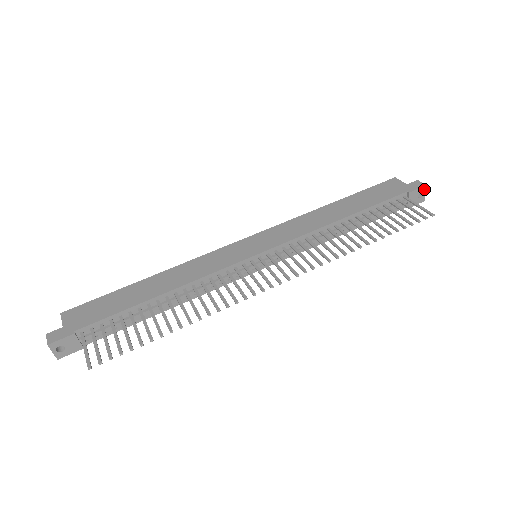
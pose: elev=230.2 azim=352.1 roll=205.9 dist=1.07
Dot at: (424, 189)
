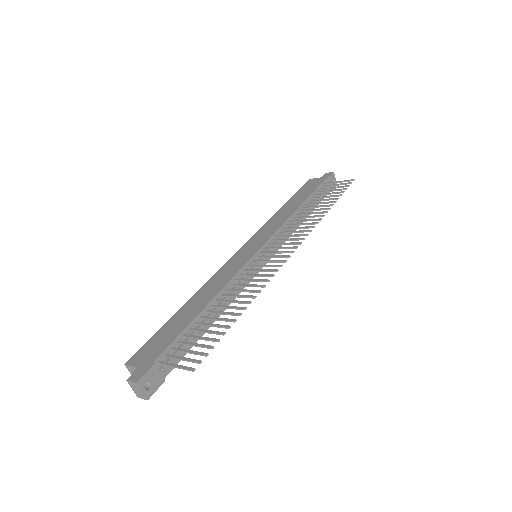
Dot at: (333, 175)
